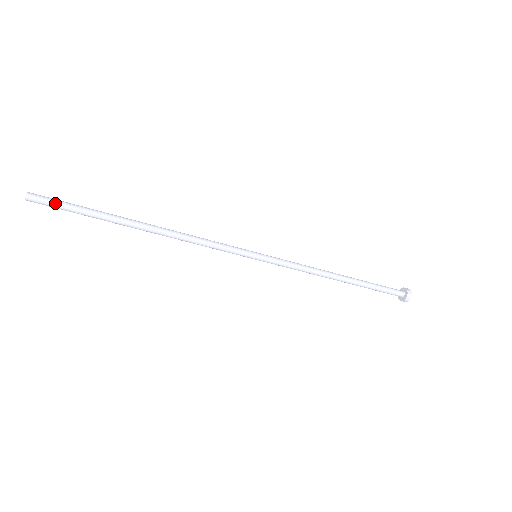
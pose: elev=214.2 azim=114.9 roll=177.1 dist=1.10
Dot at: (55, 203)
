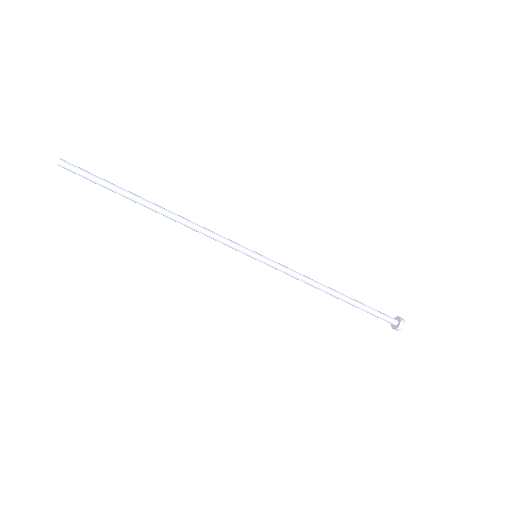
Dot at: (84, 170)
